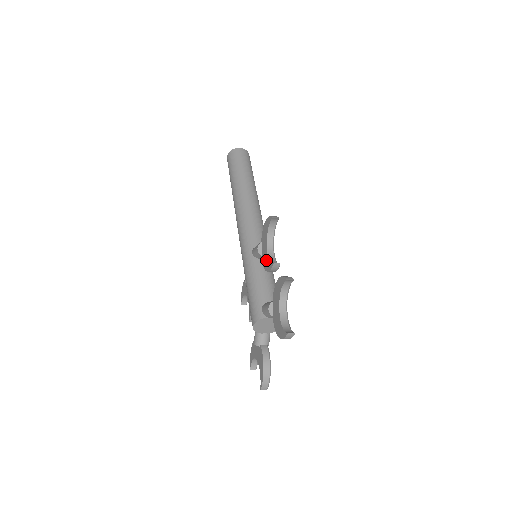
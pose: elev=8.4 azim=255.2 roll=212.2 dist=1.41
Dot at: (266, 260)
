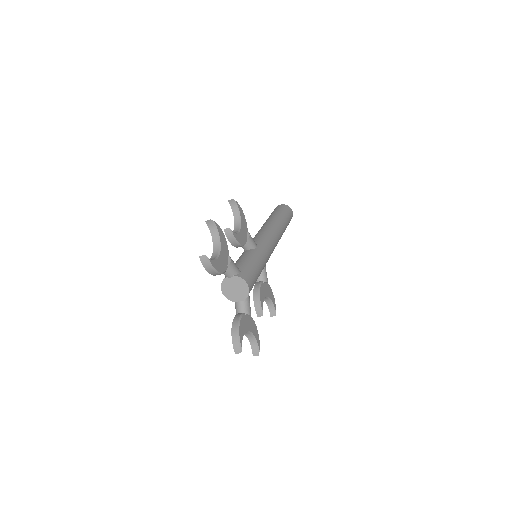
Dot at: occluded
